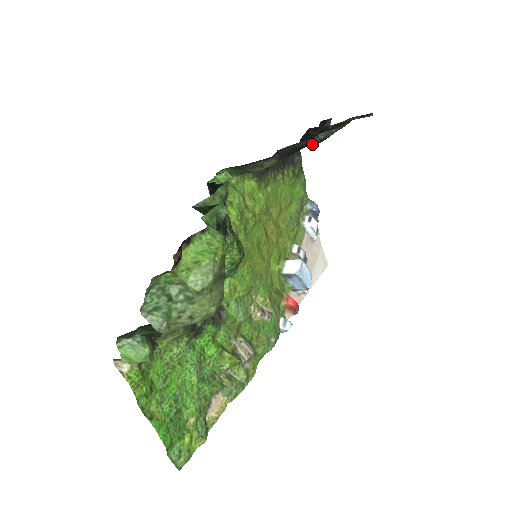
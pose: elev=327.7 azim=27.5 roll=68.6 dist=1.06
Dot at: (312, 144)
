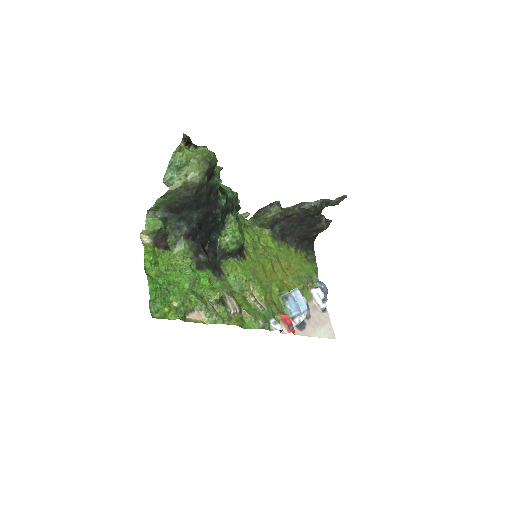
Dot at: (306, 209)
